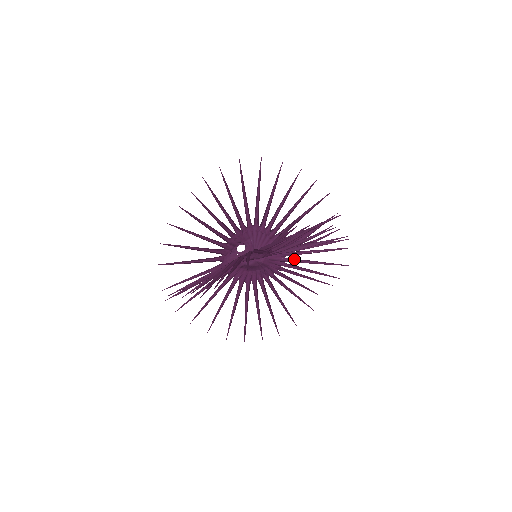
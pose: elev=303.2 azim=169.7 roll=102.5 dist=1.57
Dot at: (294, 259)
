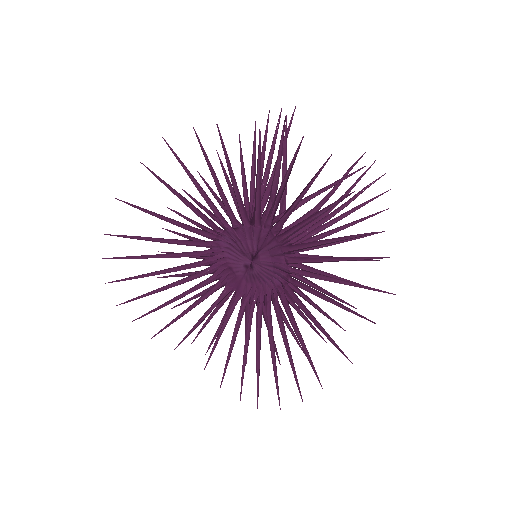
Dot at: (285, 232)
